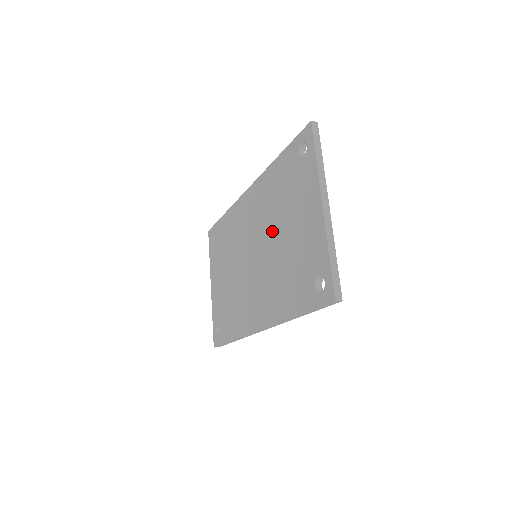
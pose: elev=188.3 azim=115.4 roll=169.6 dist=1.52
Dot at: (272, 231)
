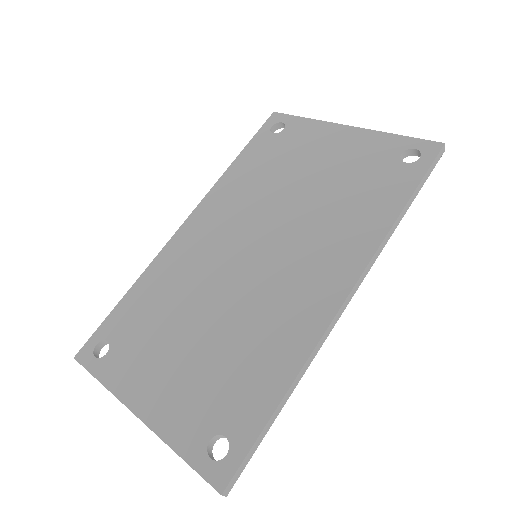
Dot at: (279, 201)
